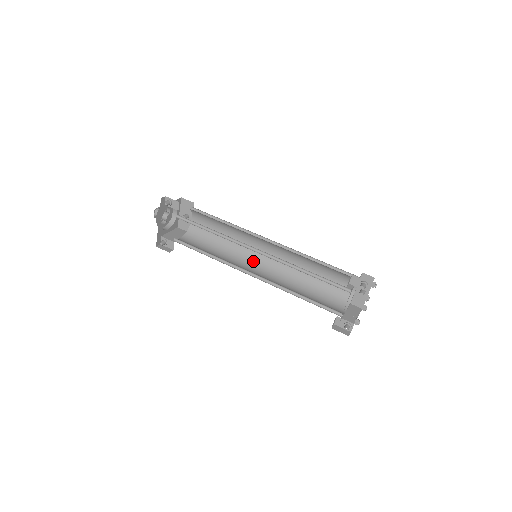
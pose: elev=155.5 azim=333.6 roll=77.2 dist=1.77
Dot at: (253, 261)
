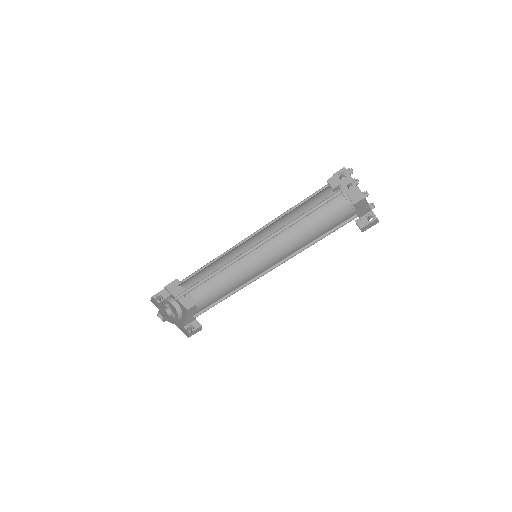
Dot at: (259, 263)
